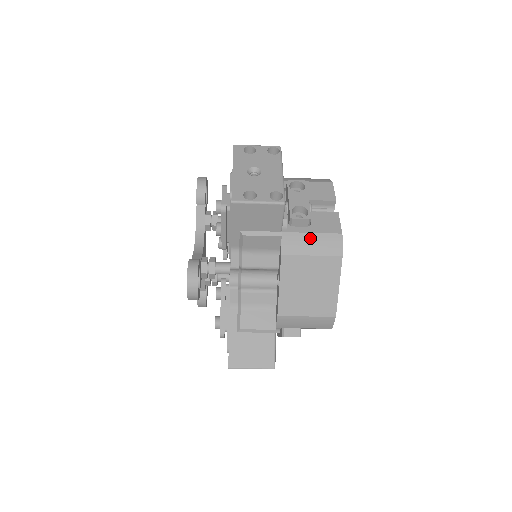
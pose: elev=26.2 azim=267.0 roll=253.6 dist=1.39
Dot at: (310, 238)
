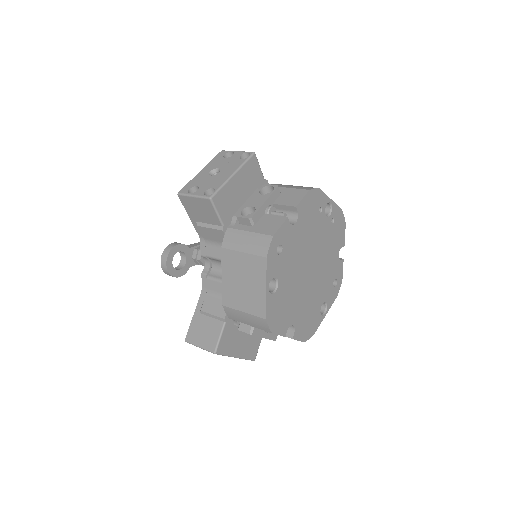
Dot at: (246, 236)
